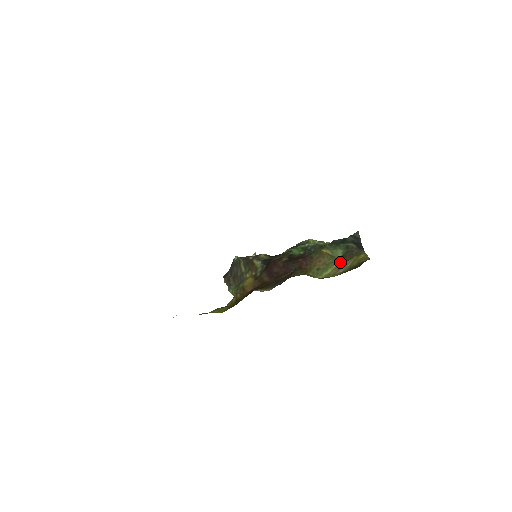
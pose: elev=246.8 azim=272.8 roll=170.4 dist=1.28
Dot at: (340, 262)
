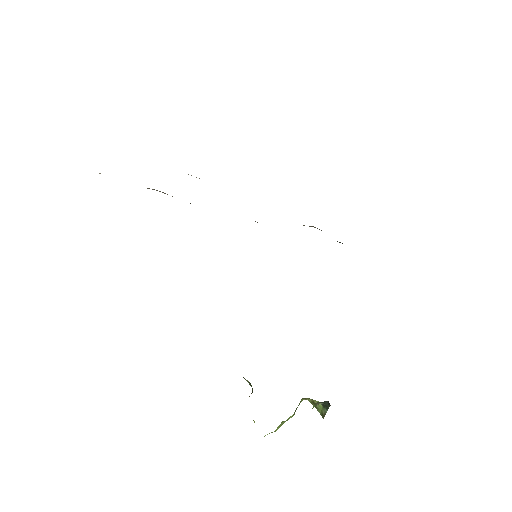
Dot at: occluded
